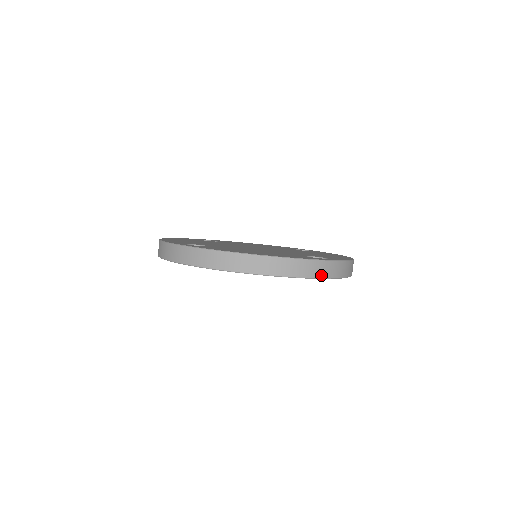
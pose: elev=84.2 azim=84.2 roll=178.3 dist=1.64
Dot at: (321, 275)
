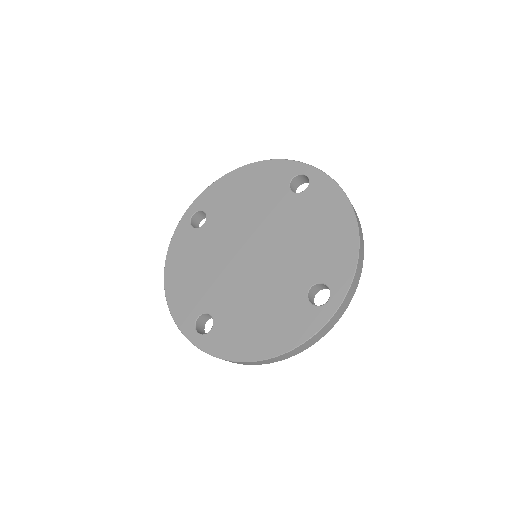
Dot at: (330, 328)
